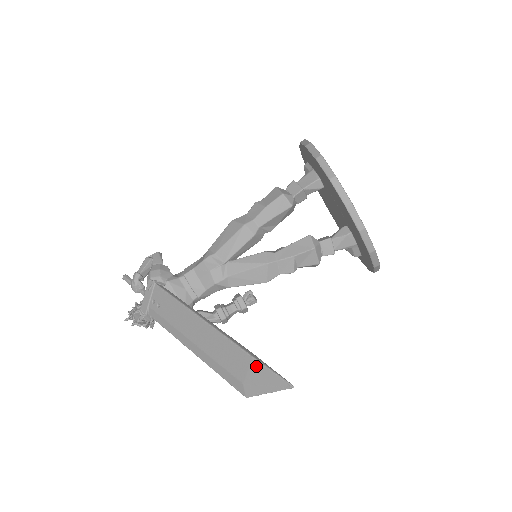
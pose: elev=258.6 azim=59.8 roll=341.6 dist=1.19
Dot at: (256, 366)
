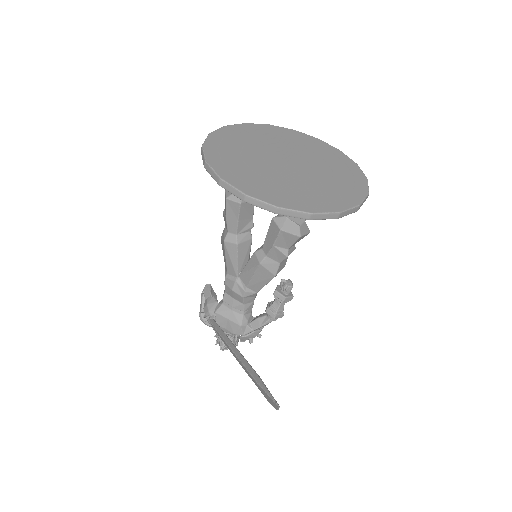
Dot at: (260, 388)
